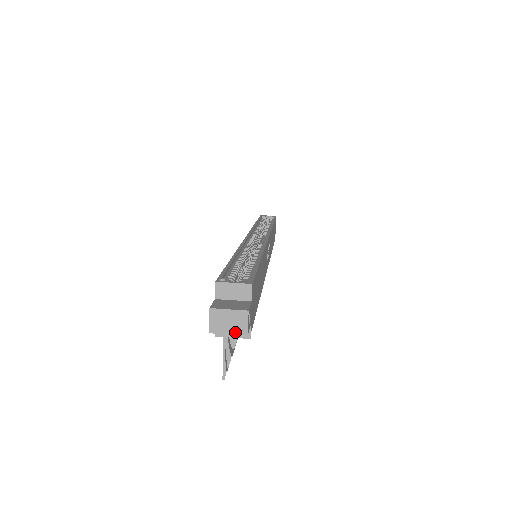
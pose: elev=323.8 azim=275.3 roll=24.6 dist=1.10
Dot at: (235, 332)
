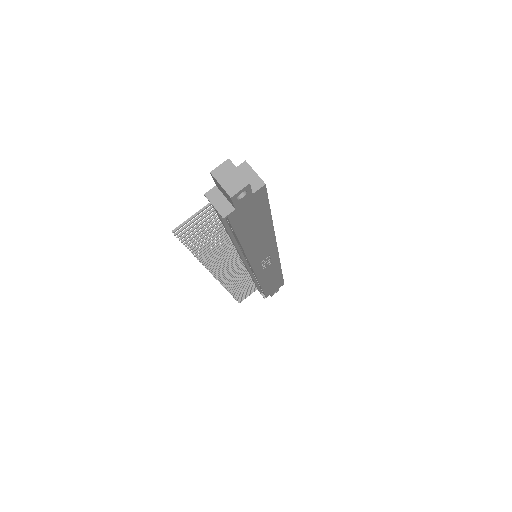
Dot at: (226, 188)
